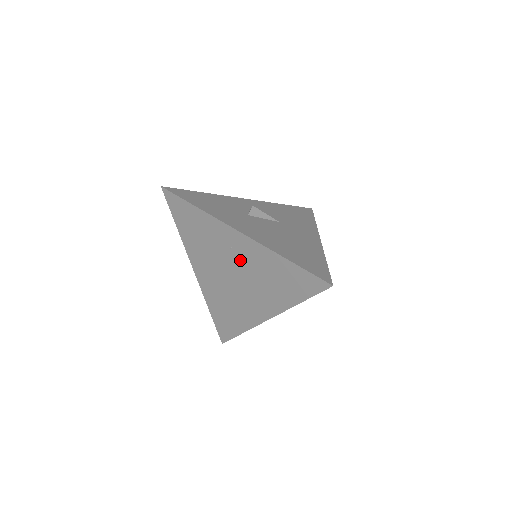
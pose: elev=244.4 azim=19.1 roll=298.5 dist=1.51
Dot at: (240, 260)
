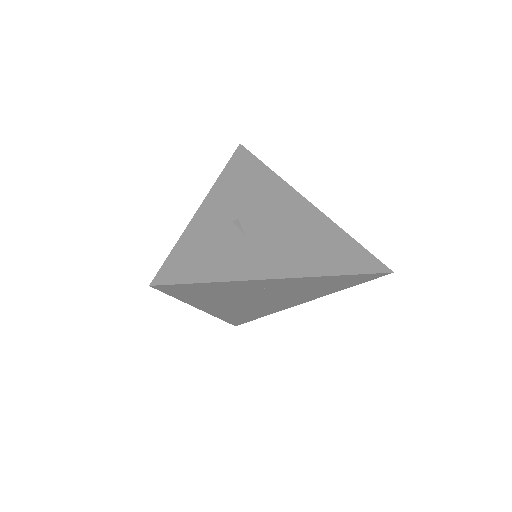
Dot at: (276, 290)
